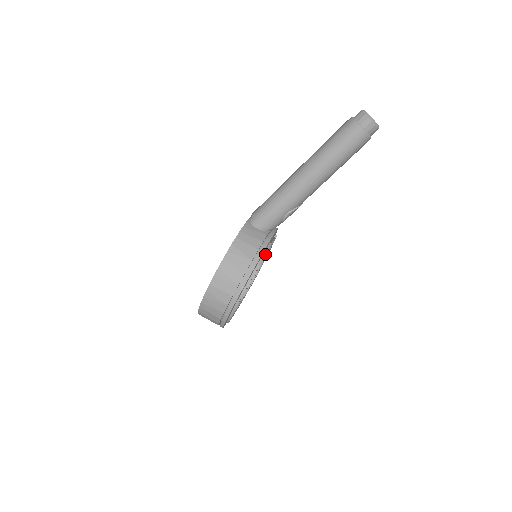
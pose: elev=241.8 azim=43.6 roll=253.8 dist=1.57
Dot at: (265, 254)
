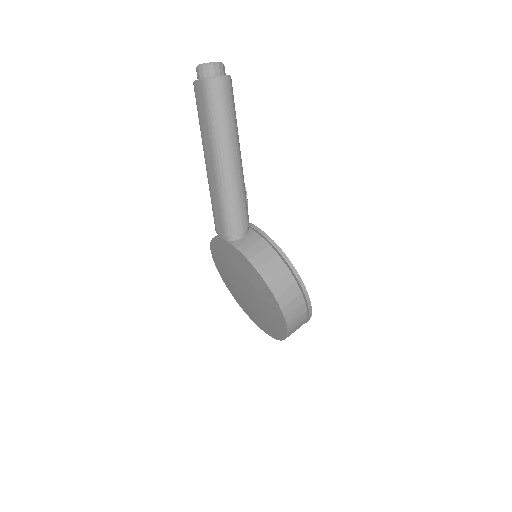
Dot at: occluded
